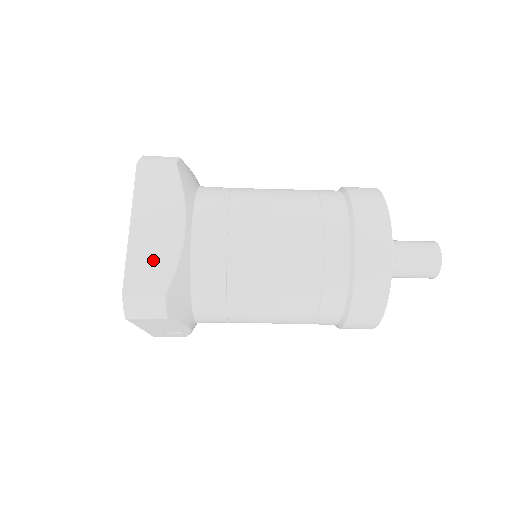
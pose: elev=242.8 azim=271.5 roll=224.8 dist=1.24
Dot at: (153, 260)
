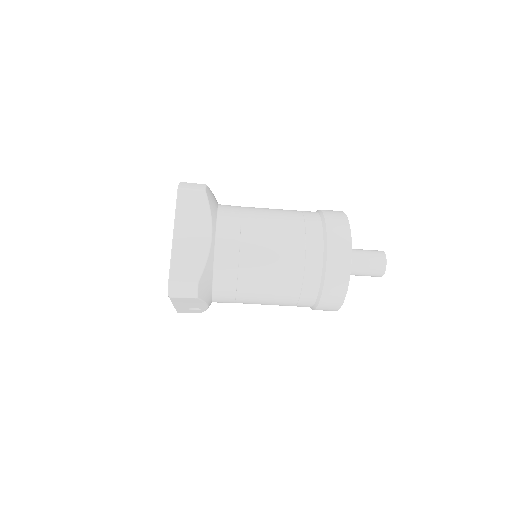
Dot at: (190, 258)
